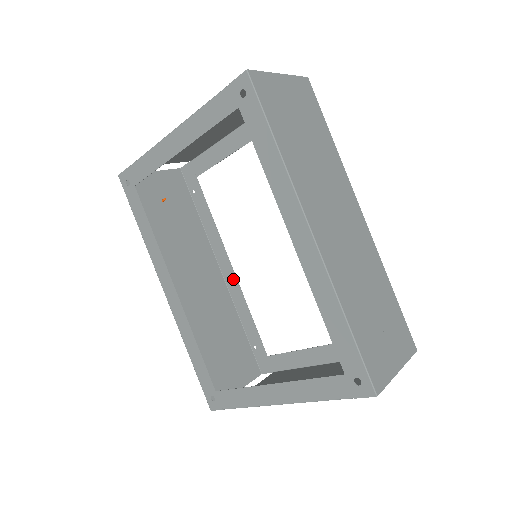
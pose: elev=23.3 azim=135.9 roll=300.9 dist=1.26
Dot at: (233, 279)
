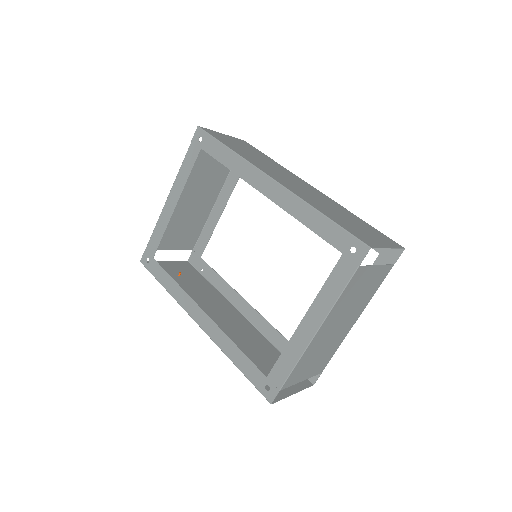
Dot at: (255, 314)
